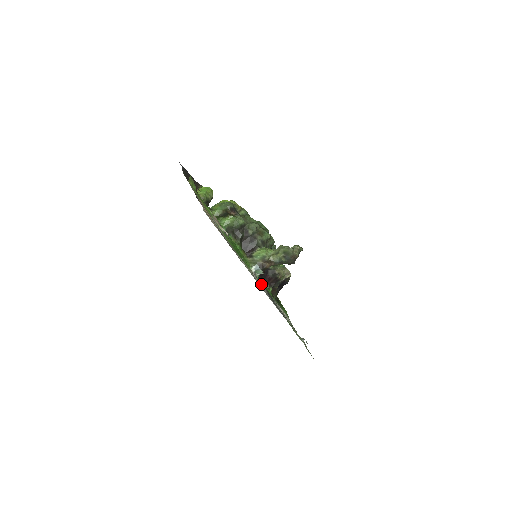
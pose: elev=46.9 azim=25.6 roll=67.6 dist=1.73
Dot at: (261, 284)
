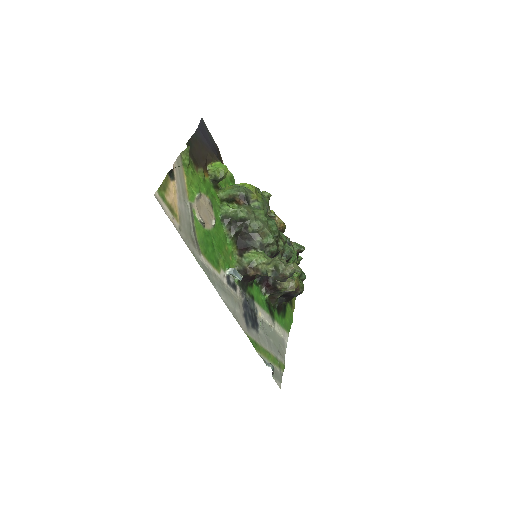
Dot at: (238, 289)
